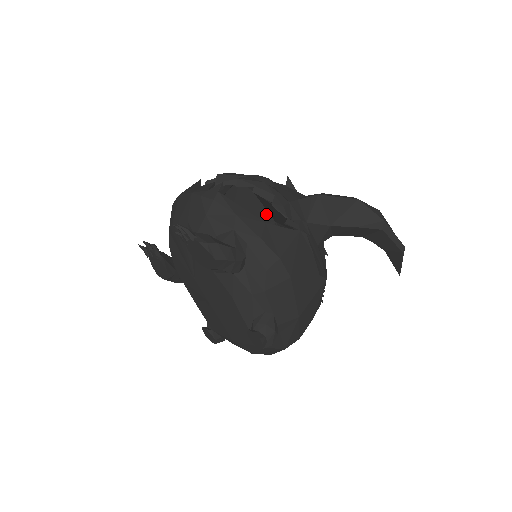
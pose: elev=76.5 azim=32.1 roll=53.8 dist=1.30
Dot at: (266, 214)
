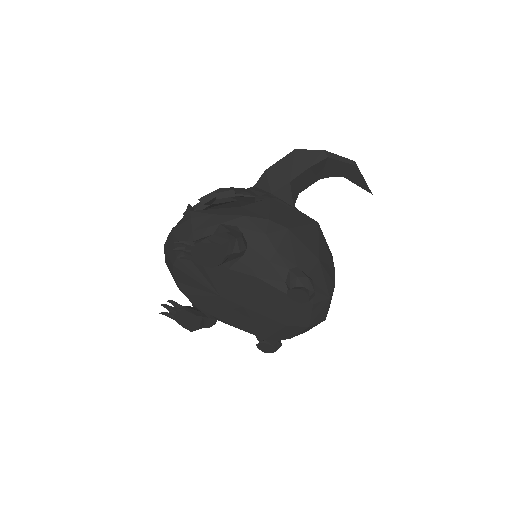
Dot at: occluded
